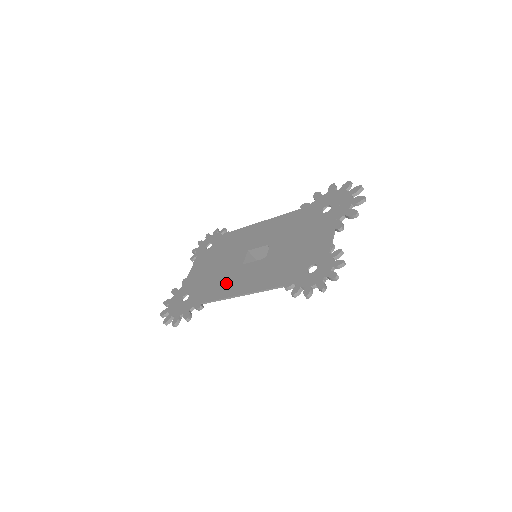
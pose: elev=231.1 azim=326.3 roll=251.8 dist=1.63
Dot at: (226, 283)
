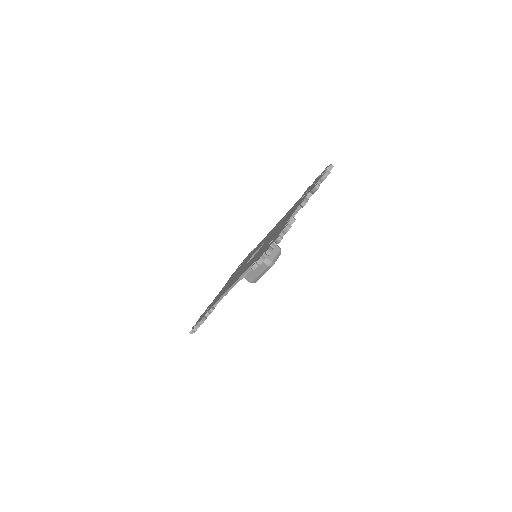
Dot at: occluded
